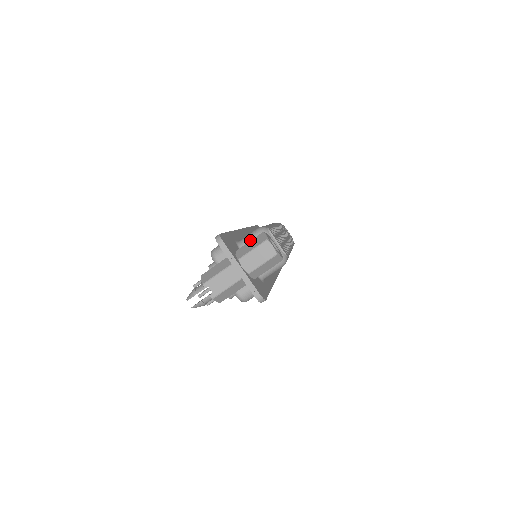
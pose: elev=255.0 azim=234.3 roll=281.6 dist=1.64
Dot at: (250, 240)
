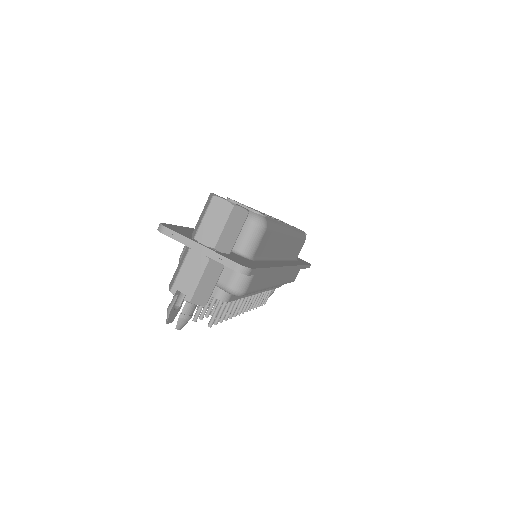
Dot at: occluded
